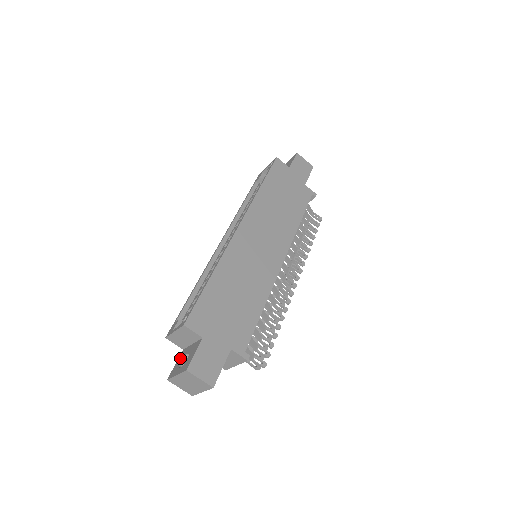
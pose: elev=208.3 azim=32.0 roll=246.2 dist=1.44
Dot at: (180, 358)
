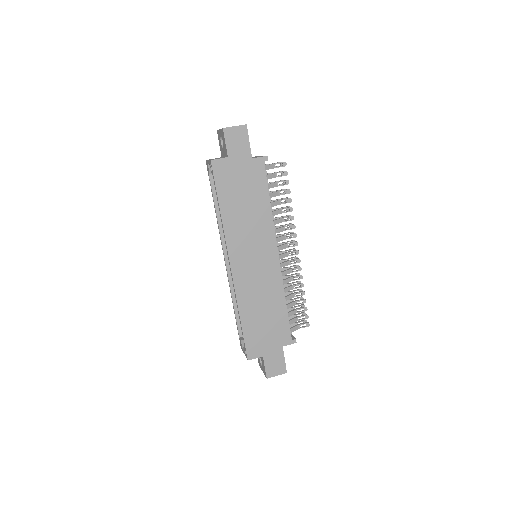
Dot at: occluded
